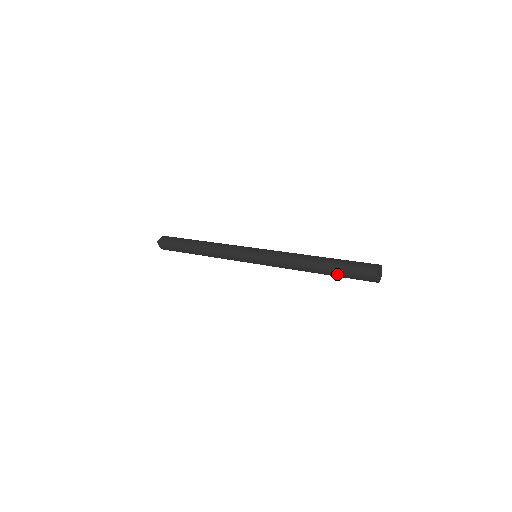
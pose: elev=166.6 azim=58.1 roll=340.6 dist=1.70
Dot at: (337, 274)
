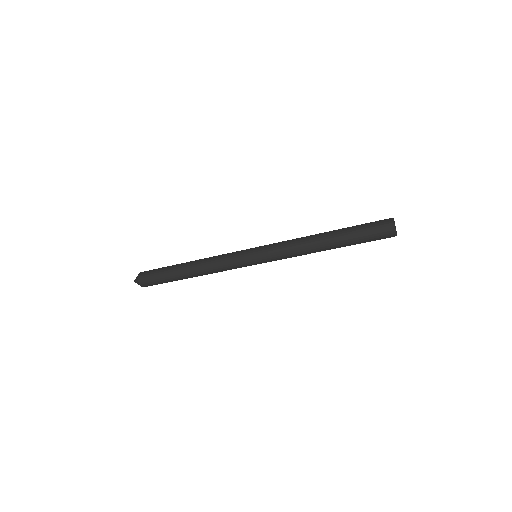
Dot at: (352, 241)
